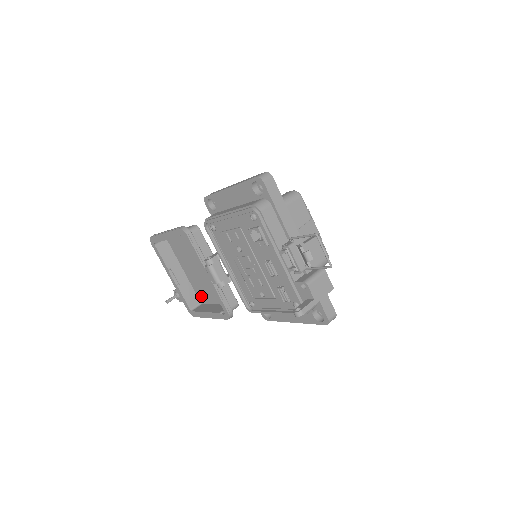
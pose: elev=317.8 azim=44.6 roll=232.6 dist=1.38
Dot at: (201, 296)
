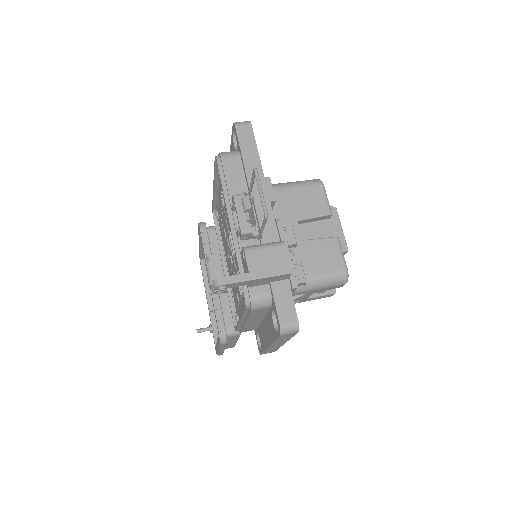
Dot at: occluded
